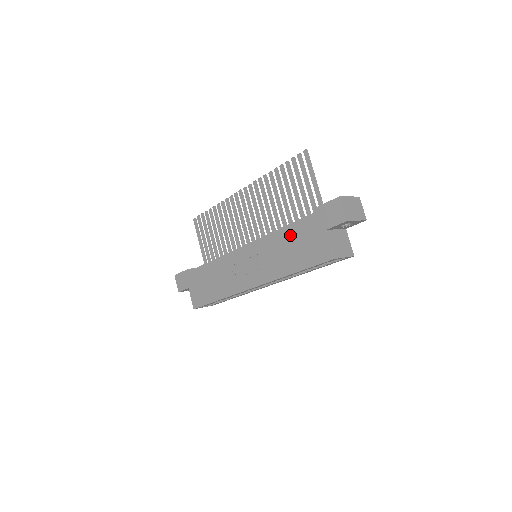
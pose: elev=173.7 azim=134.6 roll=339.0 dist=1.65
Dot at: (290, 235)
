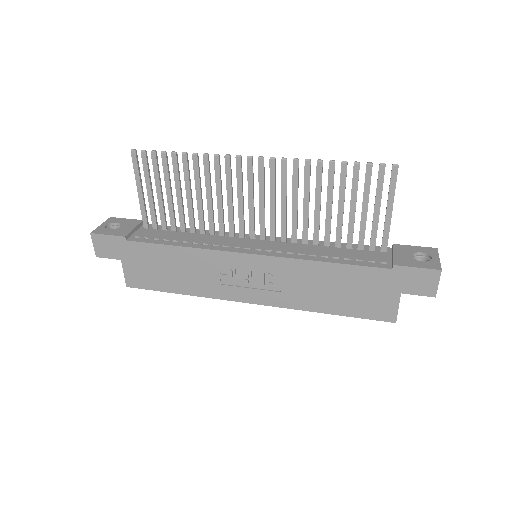
Dot at: (343, 276)
